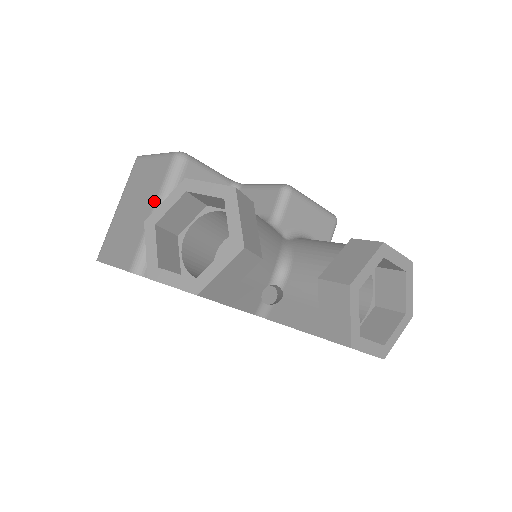
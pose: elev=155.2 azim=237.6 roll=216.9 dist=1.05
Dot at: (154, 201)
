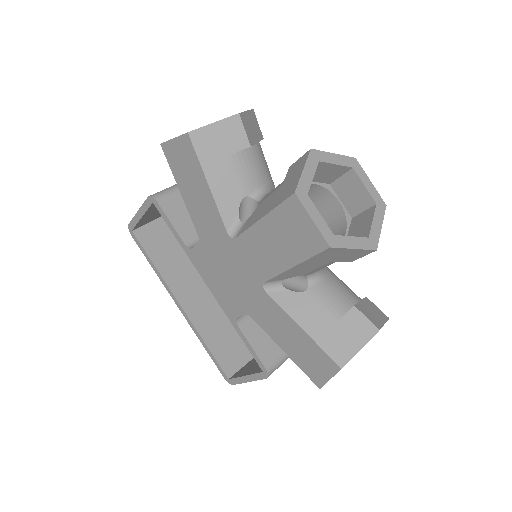
Dot at: occluded
